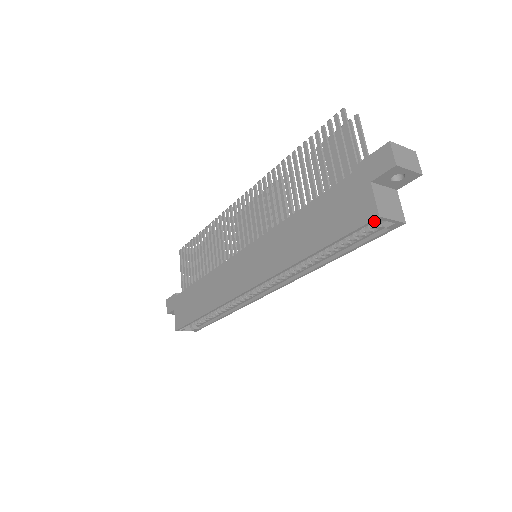
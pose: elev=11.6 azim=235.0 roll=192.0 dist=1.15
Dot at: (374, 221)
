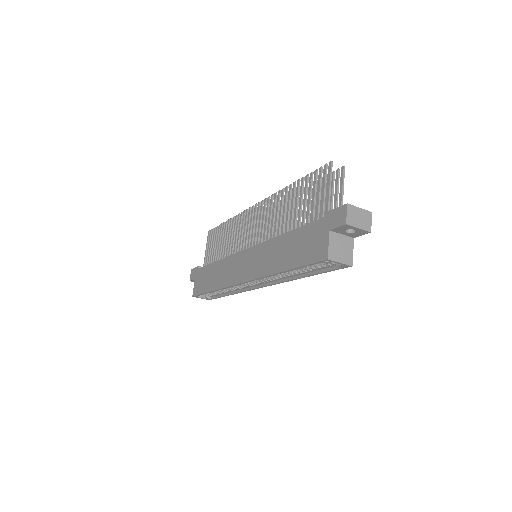
Dot at: (326, 261)
